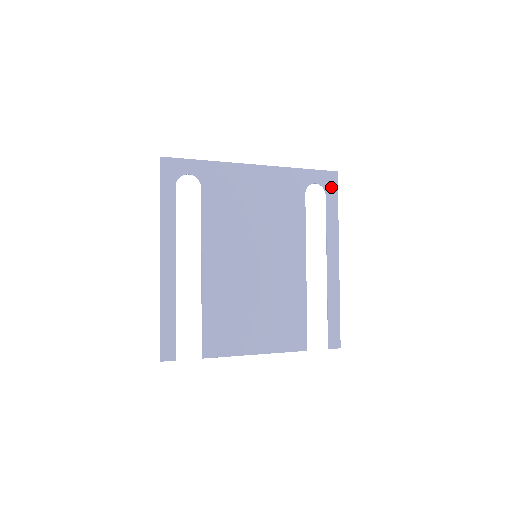
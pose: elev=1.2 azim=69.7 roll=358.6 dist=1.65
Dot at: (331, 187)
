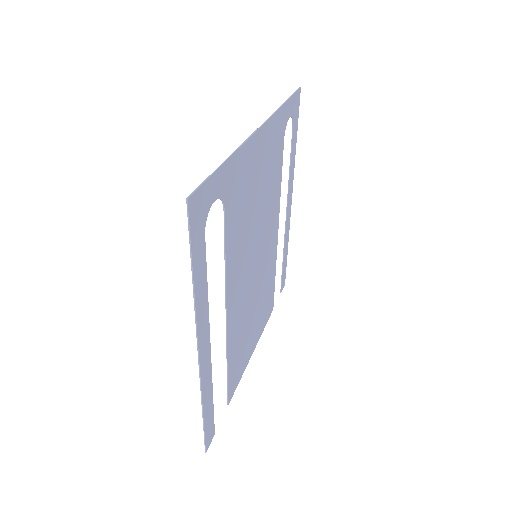
Dot at: (296, 114)
